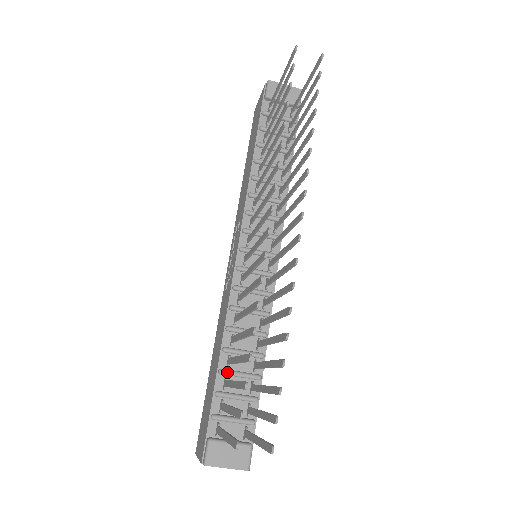
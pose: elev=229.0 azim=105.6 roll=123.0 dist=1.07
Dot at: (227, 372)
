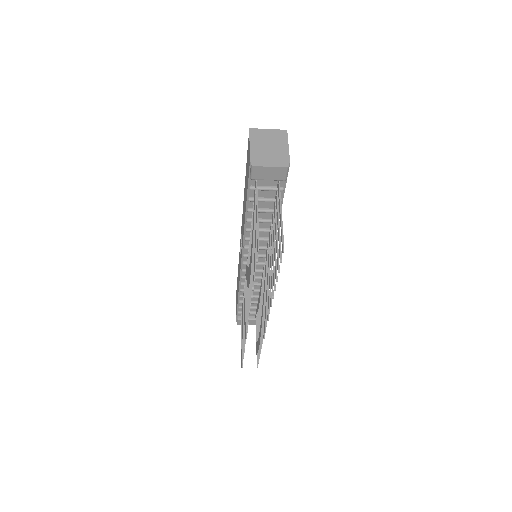
Dot at: occluded
